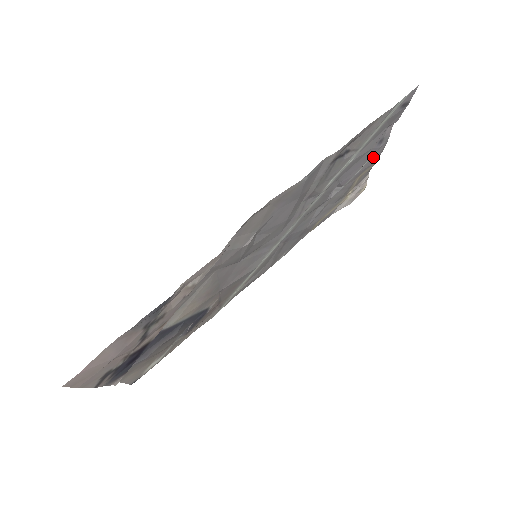
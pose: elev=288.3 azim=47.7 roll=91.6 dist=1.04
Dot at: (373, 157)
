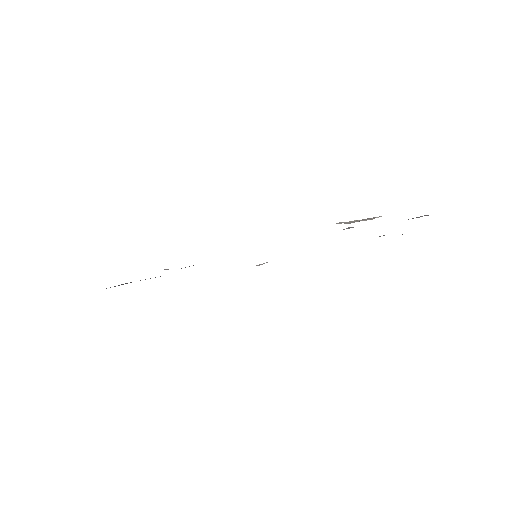
Dot at: occluded
